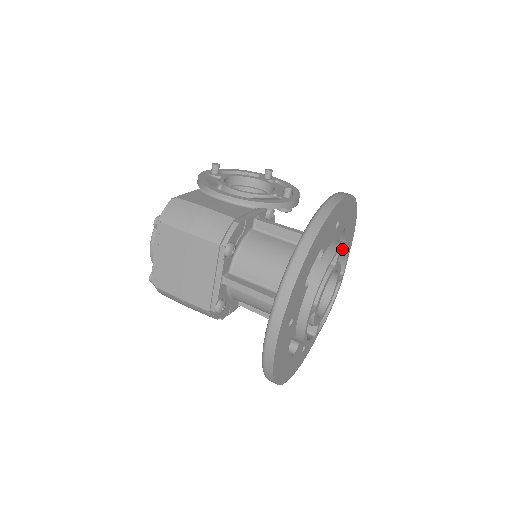
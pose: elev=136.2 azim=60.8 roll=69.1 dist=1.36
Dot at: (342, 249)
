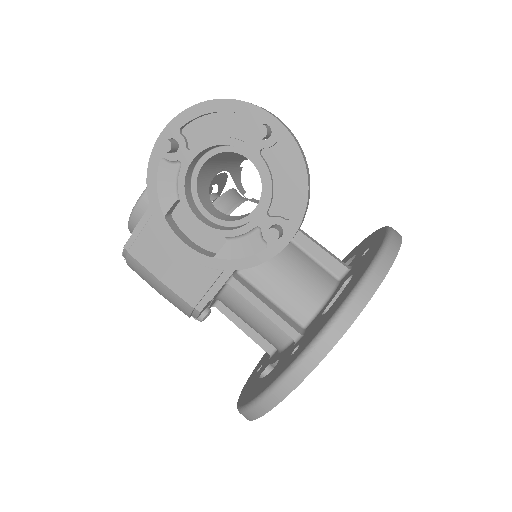
Dot at: occluded
